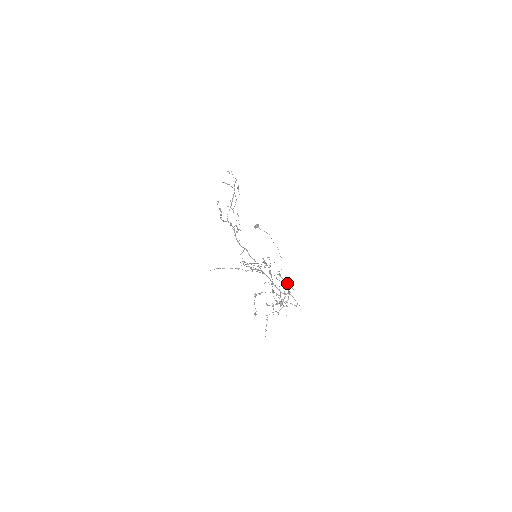
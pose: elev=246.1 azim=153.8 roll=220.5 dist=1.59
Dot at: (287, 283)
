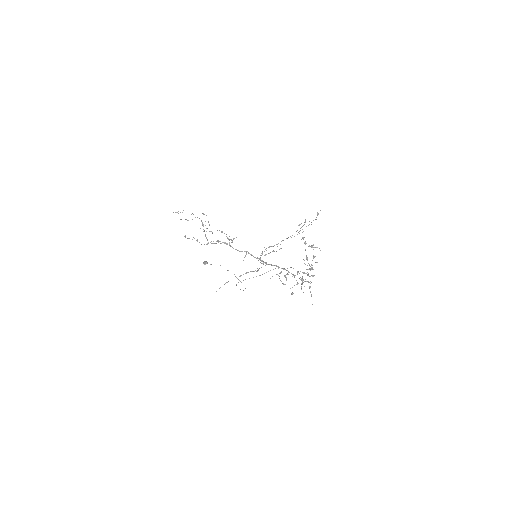
Dot at: (313, 247)
